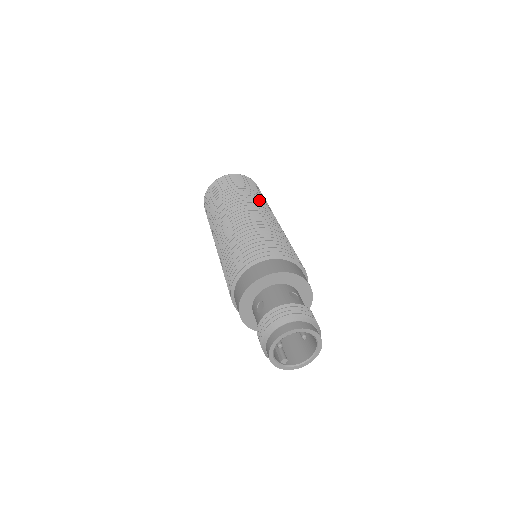
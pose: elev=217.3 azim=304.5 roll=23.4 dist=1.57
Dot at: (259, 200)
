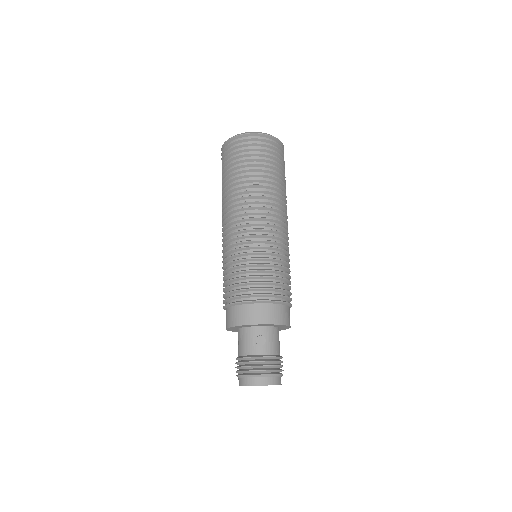
Dot at: (255, 190)
